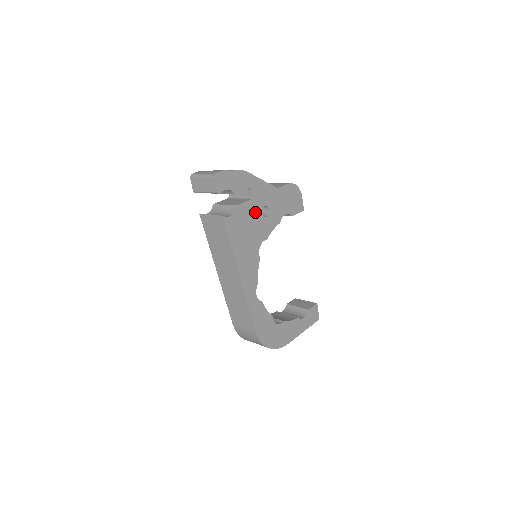
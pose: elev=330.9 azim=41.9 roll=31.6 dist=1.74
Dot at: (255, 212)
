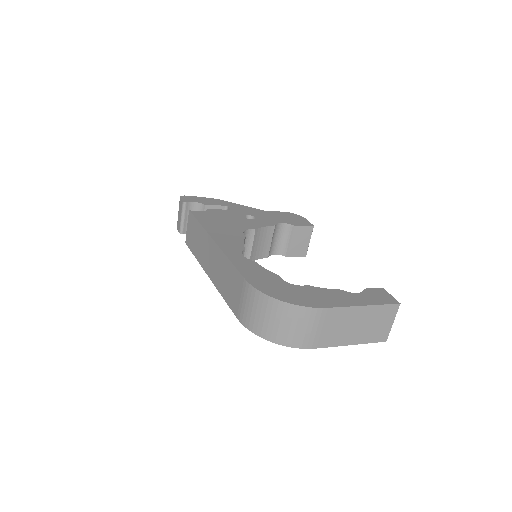
Dot at: (234, 216)
